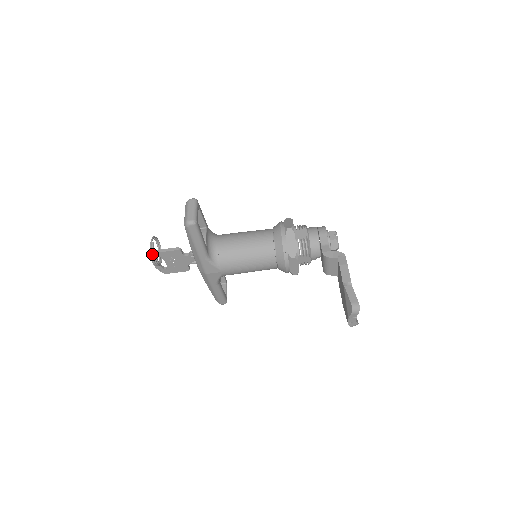
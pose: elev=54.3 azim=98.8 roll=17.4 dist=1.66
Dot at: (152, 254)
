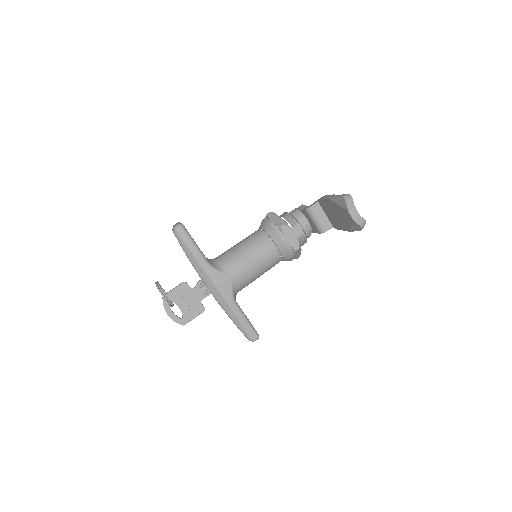
Dot at: (159, 289)
